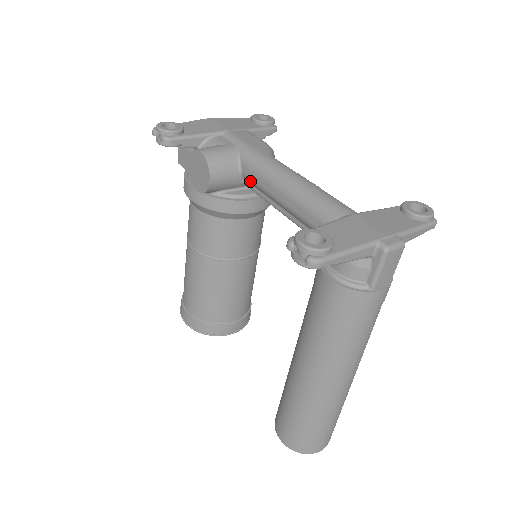
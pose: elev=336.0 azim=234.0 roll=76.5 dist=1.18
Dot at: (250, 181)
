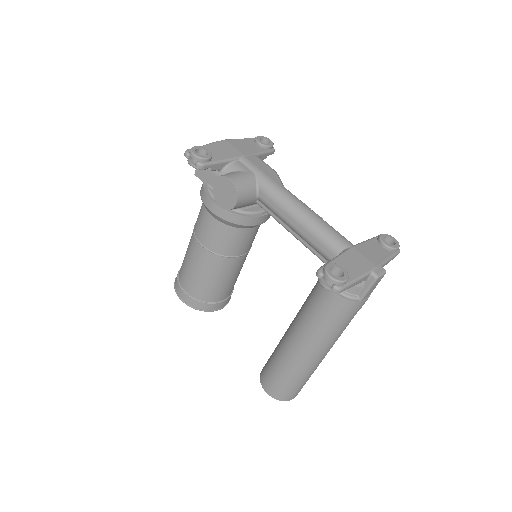
Dot at: (265, 204)
